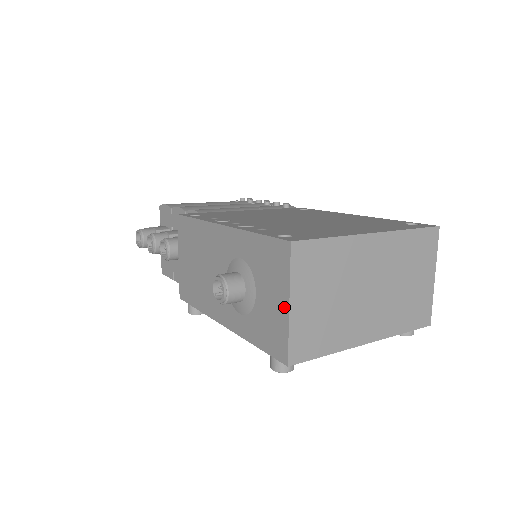
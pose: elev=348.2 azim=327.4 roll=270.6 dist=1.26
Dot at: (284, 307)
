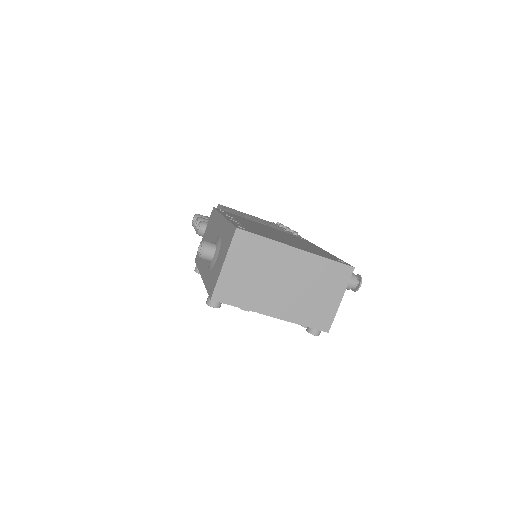
Dot at: (222, 265)
